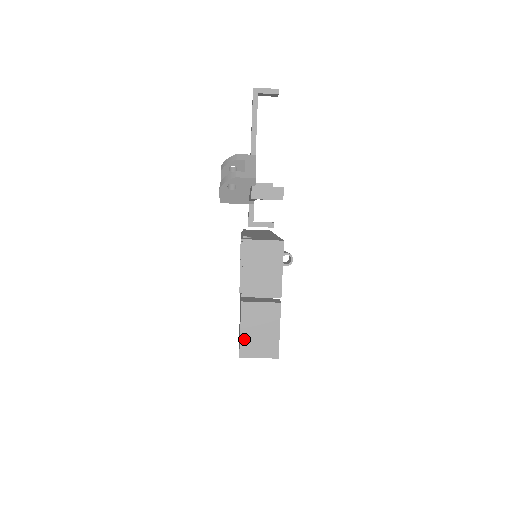
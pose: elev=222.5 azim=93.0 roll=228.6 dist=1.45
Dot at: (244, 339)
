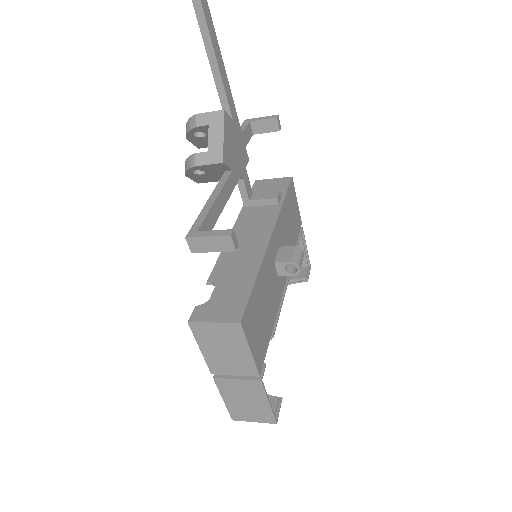
Dot at: (231, 407)
